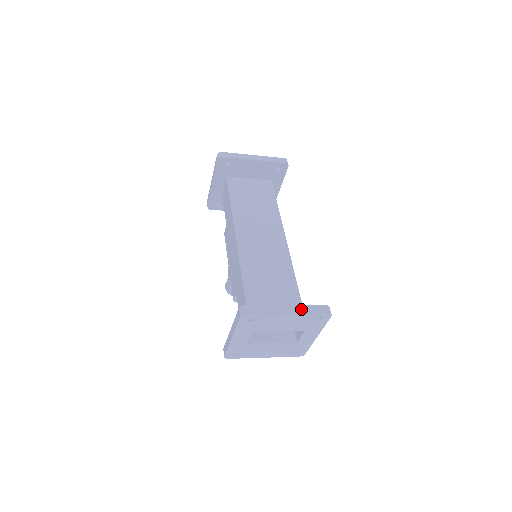
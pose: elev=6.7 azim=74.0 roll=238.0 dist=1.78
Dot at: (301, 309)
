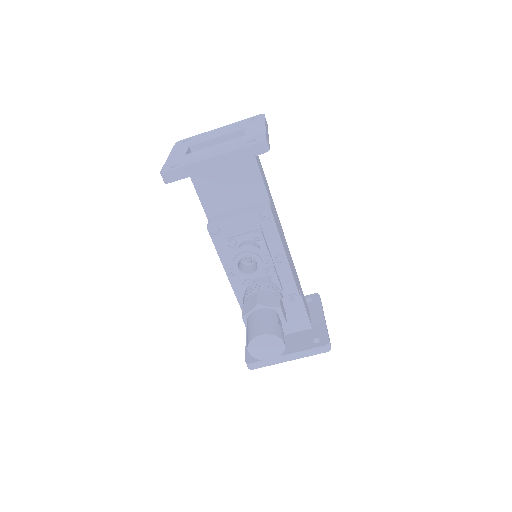
Dot at: occluded
